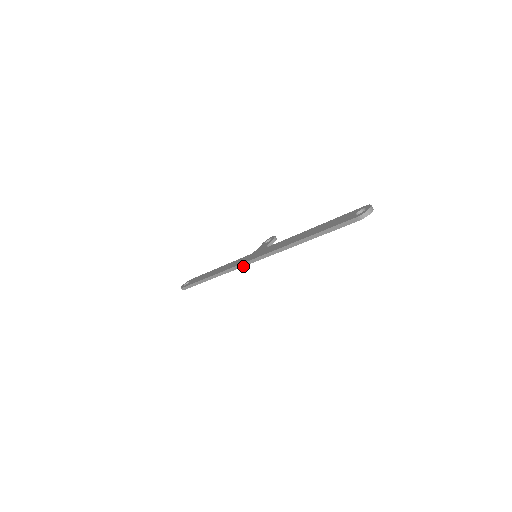
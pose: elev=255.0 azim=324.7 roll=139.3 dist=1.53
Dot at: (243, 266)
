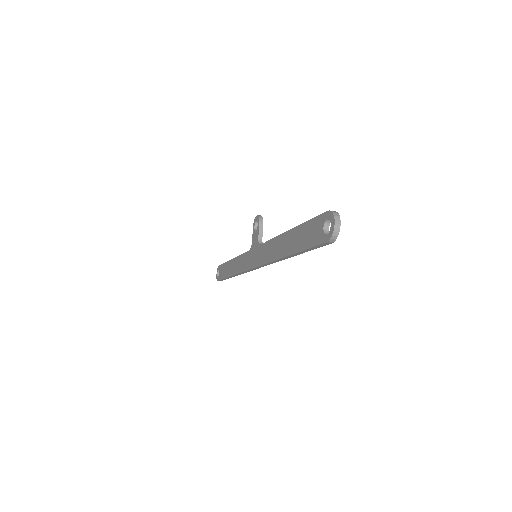
Dot at: (252, 270)
